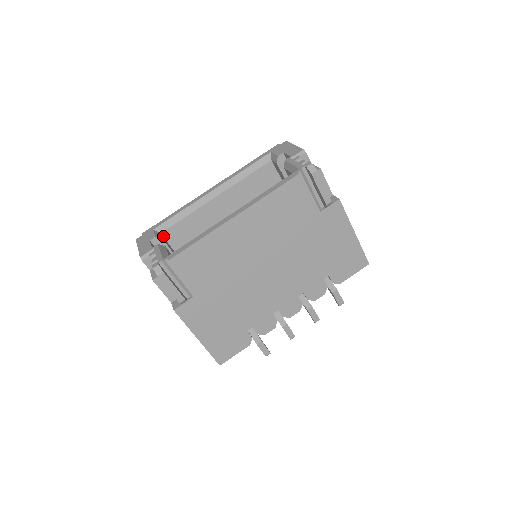
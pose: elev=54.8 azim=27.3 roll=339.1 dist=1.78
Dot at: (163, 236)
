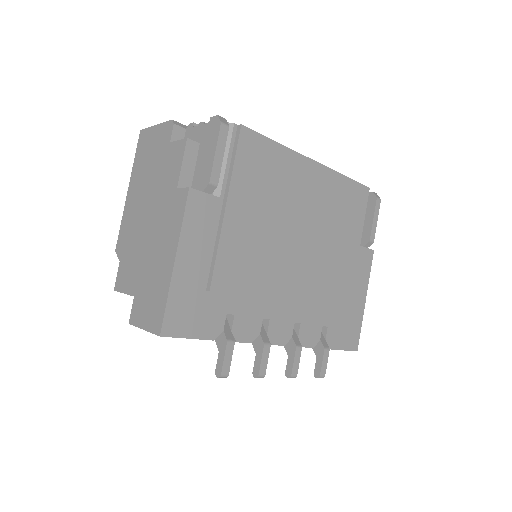
Dot at: occluded
